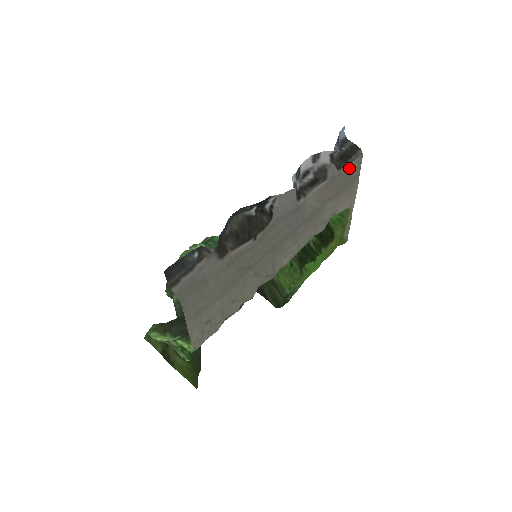
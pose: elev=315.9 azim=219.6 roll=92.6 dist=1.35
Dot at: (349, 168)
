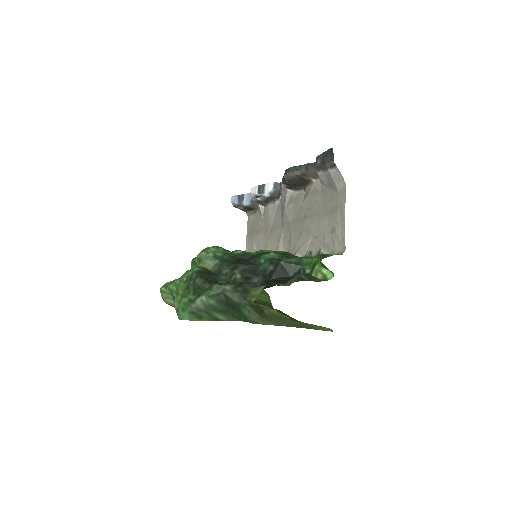
Dot at: (252, 218)
